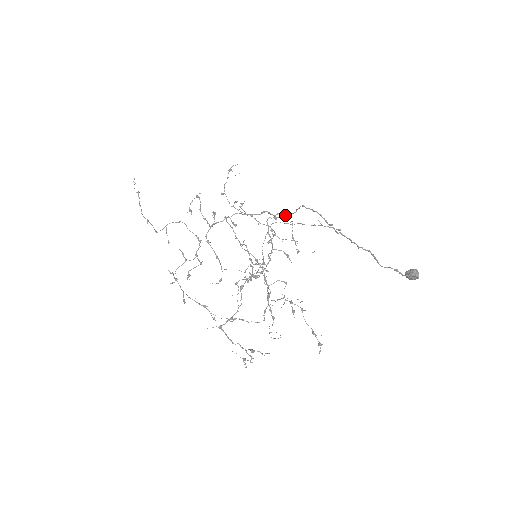
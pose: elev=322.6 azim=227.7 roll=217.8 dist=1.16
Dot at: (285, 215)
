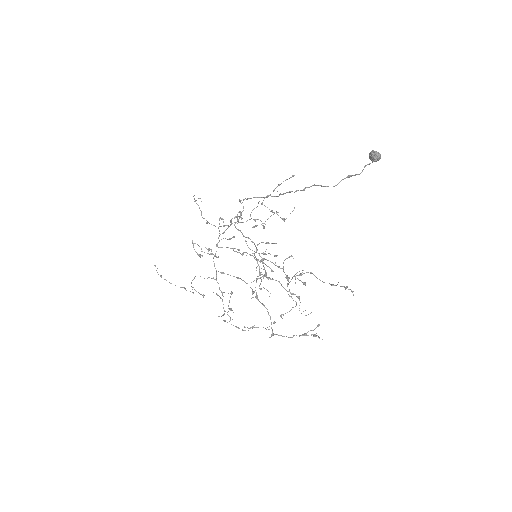
Dot at: (241, 213)
